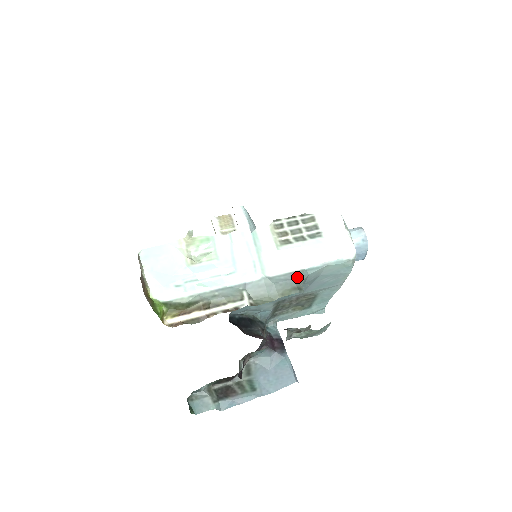
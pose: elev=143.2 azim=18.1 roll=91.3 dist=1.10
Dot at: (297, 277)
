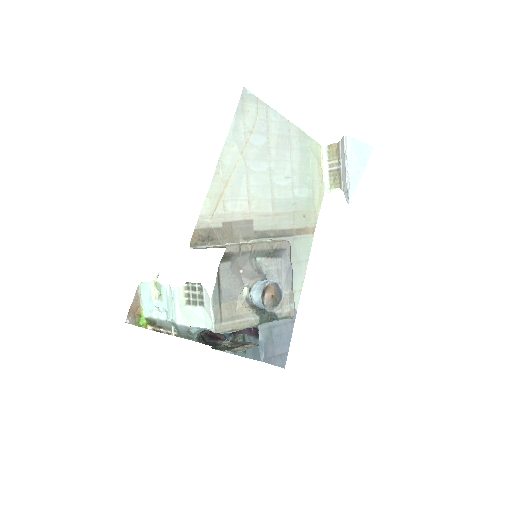
Dot at: (188, 331)
